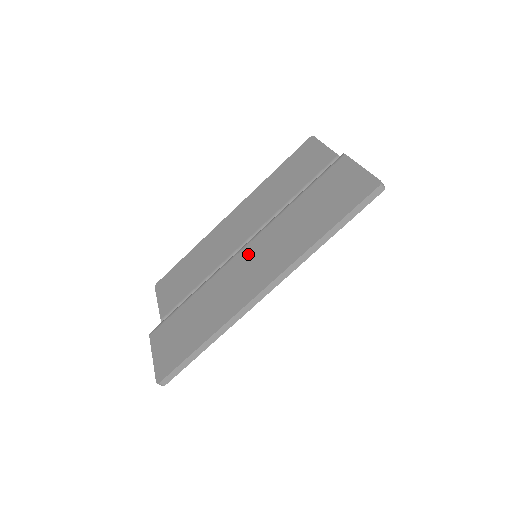
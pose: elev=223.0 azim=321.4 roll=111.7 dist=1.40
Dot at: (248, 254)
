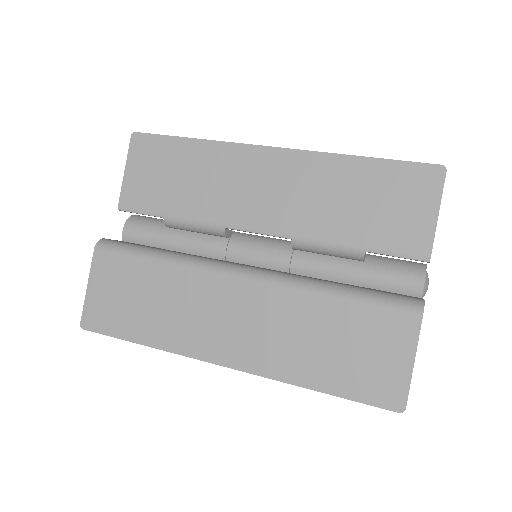
Dot at: (241, 297)
